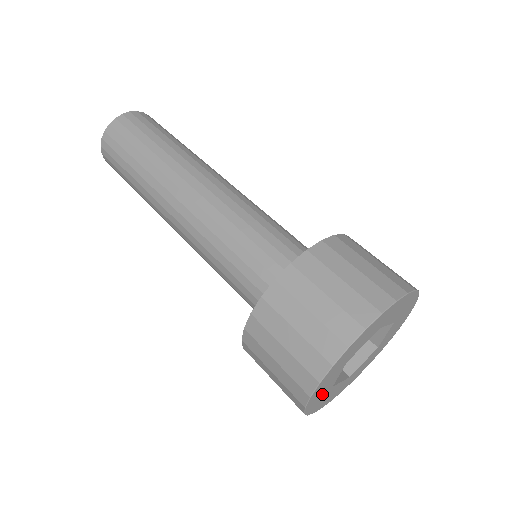
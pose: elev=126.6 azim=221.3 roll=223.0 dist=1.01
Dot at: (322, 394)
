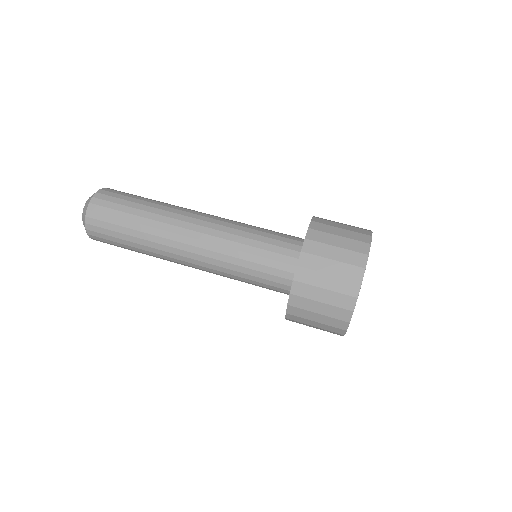
Dot at: occluded
